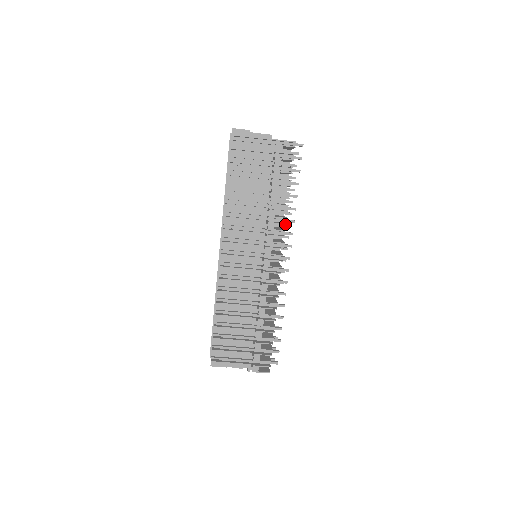
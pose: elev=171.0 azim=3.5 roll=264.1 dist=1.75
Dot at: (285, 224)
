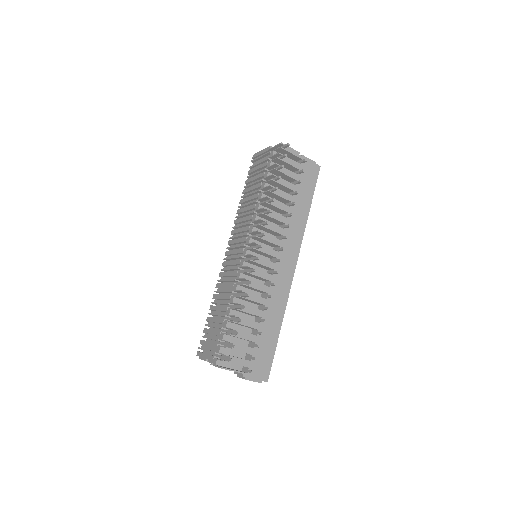
Dot at: (286, 225)
